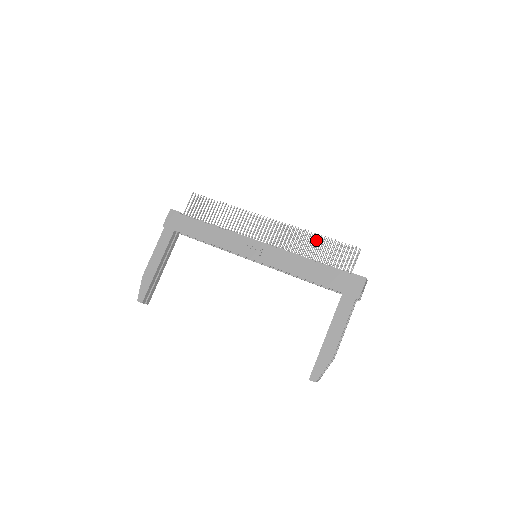
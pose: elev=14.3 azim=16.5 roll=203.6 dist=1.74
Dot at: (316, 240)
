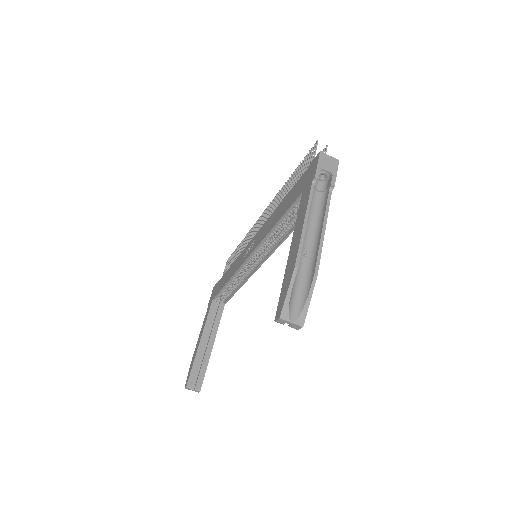
Dot at: occluded
